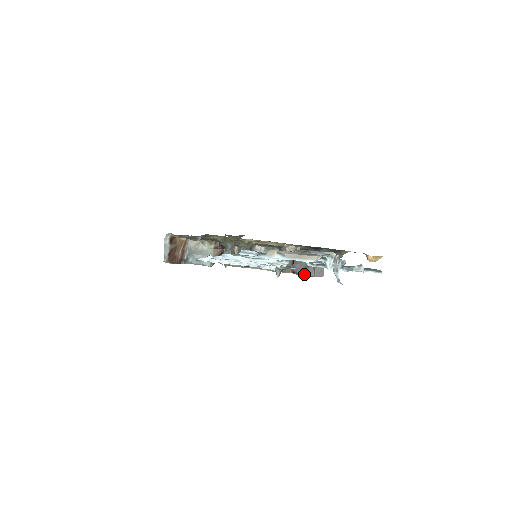
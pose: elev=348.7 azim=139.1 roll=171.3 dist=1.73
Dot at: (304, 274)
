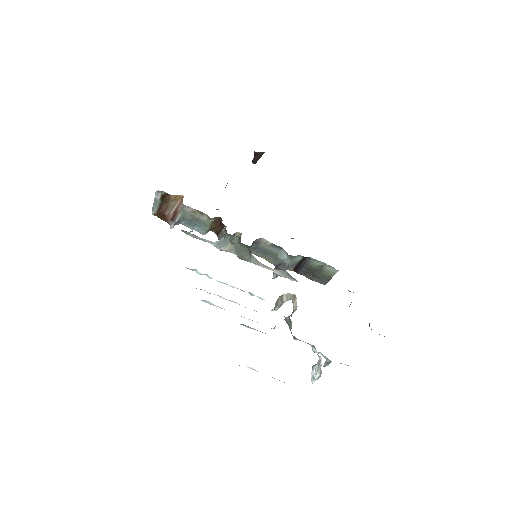
Dot at: (306, 276)
